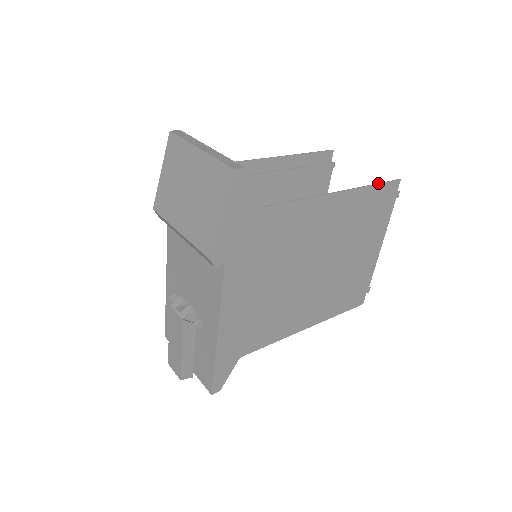
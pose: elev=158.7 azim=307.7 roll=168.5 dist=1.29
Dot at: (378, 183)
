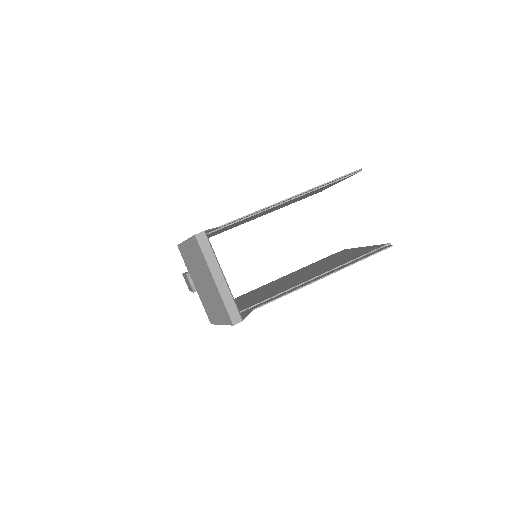
Dot at: (367, 257)
